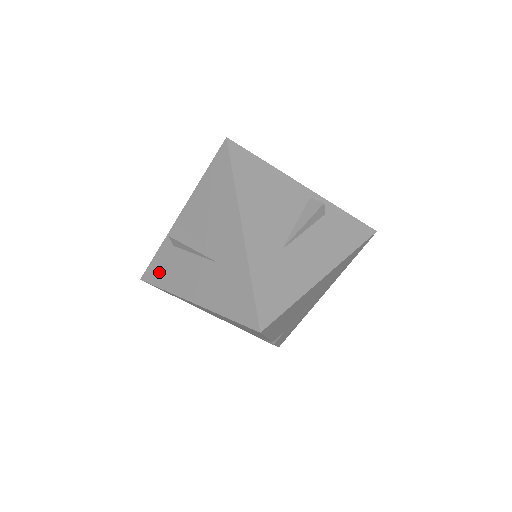
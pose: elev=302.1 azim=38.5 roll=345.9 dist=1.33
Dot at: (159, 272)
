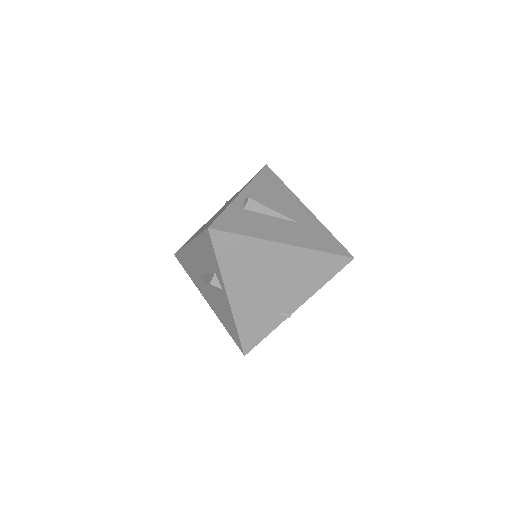
Dot at: (235, 224)
